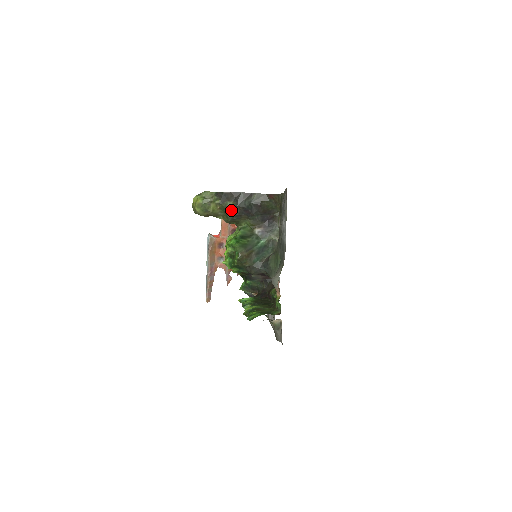
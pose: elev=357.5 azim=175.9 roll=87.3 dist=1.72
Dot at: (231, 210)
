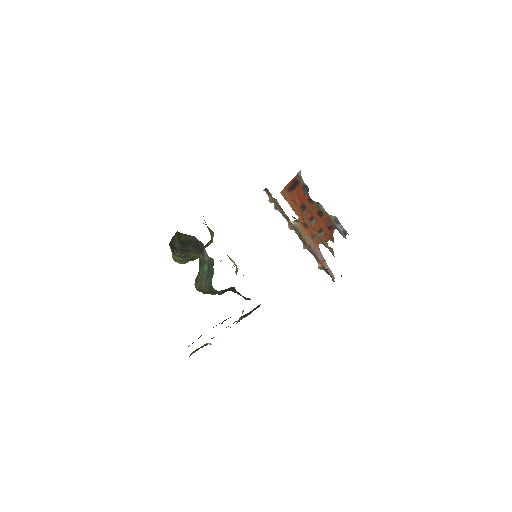
Dot at: (179, 255)
